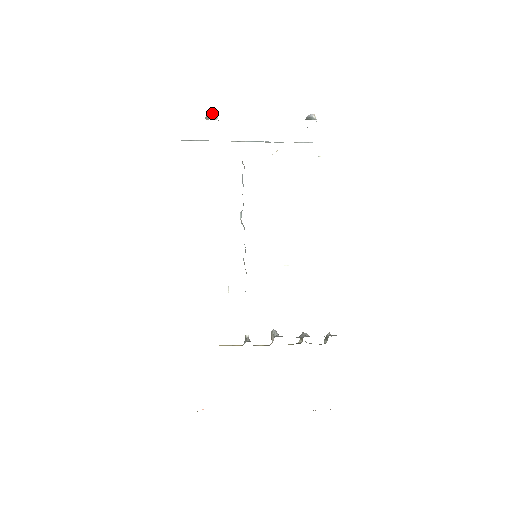
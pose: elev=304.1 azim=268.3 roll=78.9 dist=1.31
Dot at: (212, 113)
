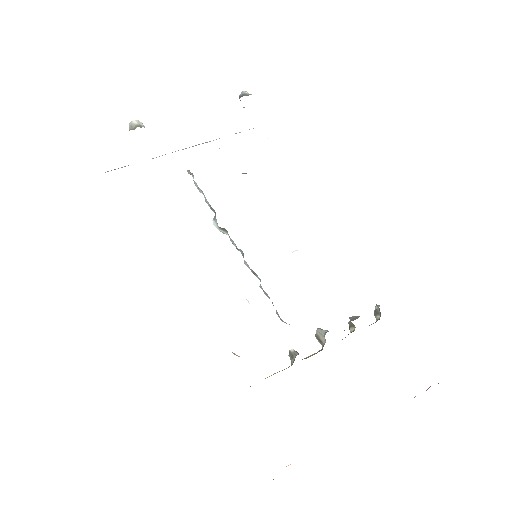
Dot at: (135, 123)
